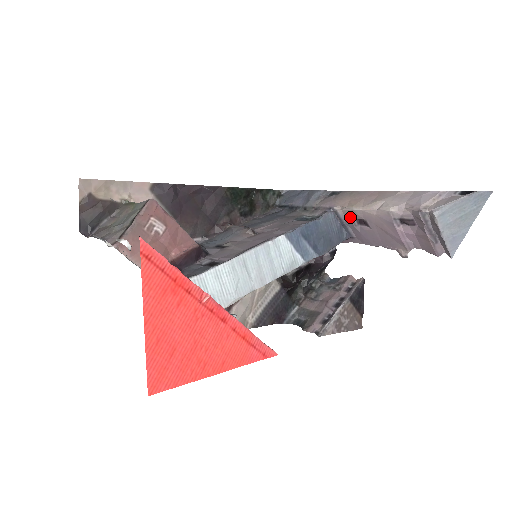
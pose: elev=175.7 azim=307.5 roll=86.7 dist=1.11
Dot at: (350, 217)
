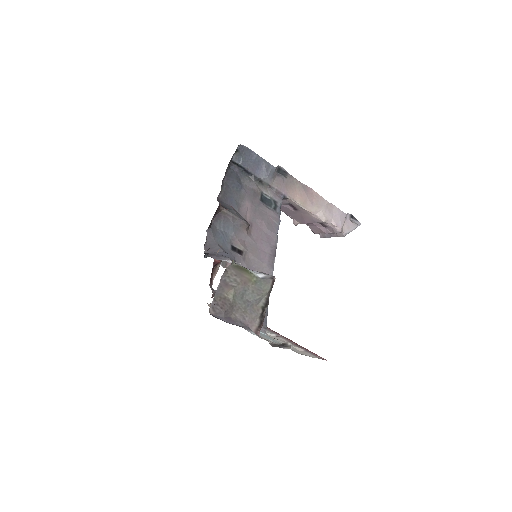
Dot at: (290, 202)
